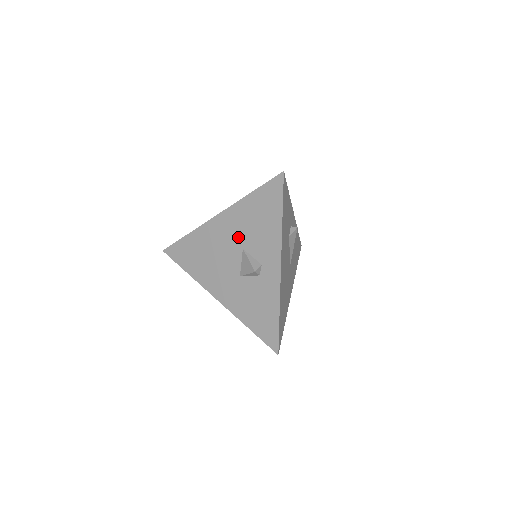
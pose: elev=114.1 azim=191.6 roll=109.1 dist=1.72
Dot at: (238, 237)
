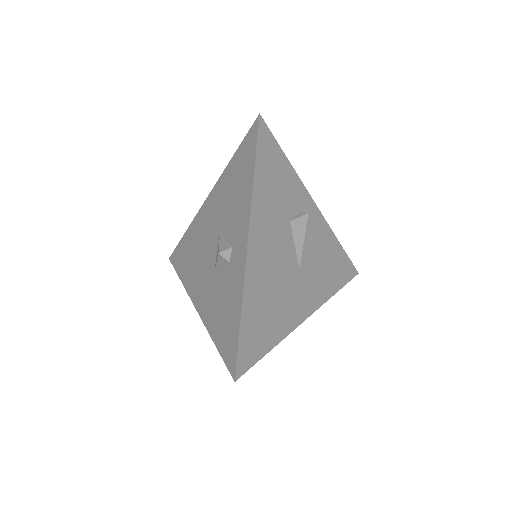
Dot at: (218, 218)
